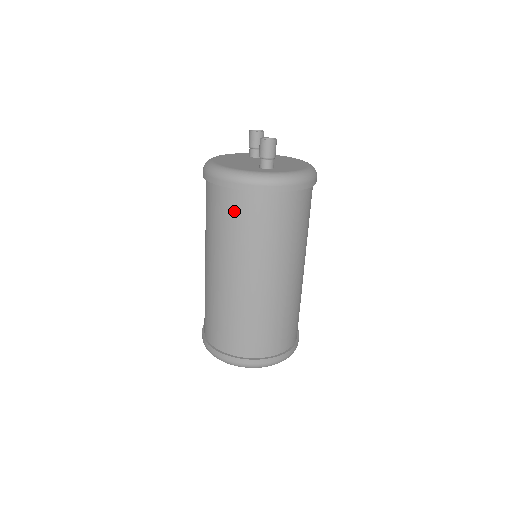
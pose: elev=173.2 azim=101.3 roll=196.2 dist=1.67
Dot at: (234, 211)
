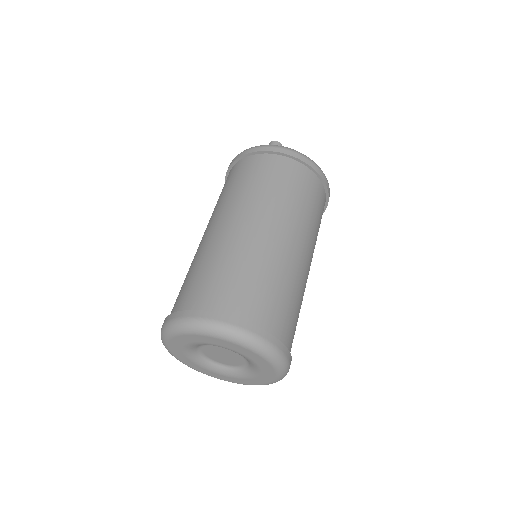
Dot at: (227, 181)
